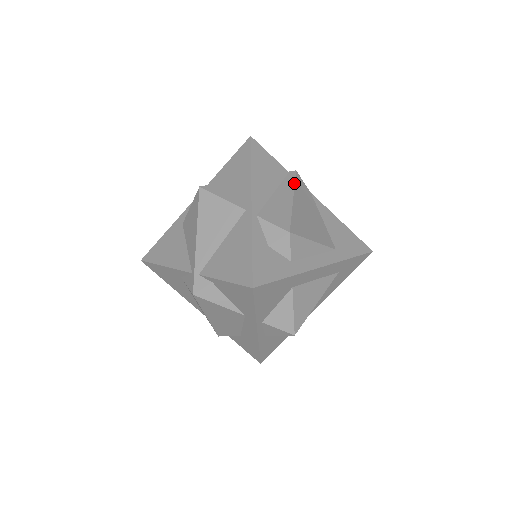
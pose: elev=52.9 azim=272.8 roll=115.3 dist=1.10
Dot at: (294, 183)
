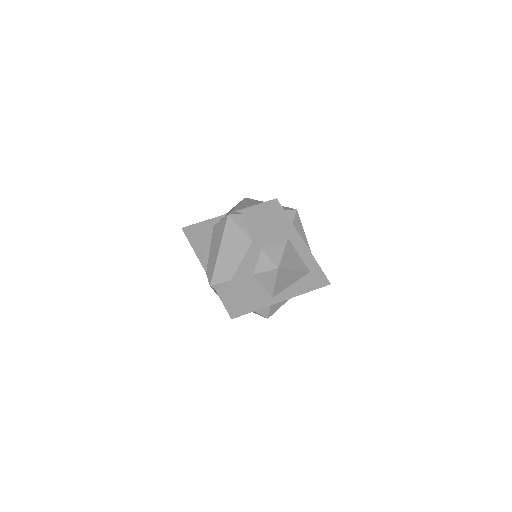
Dot at: occluded
